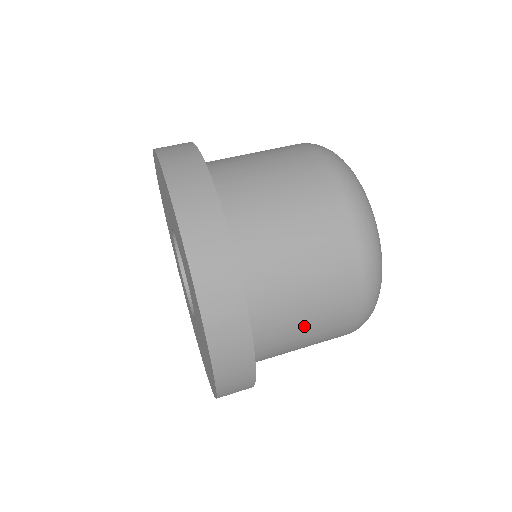
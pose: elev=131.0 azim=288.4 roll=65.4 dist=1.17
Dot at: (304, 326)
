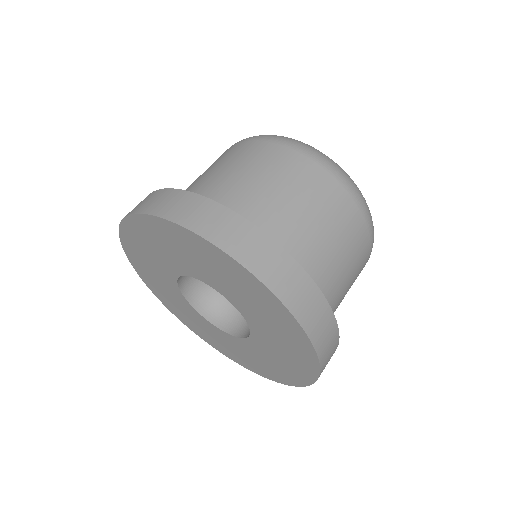
Dot at: (345, 280)
